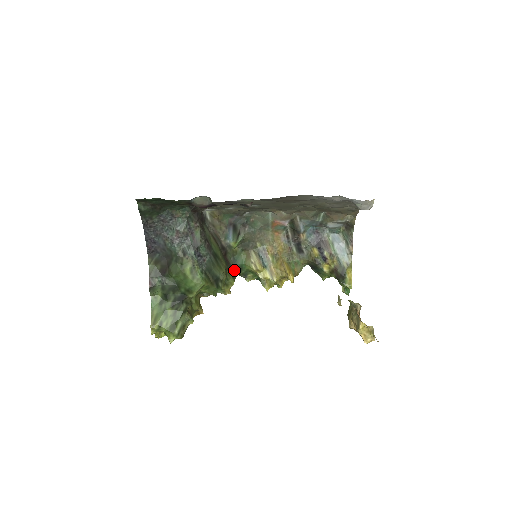
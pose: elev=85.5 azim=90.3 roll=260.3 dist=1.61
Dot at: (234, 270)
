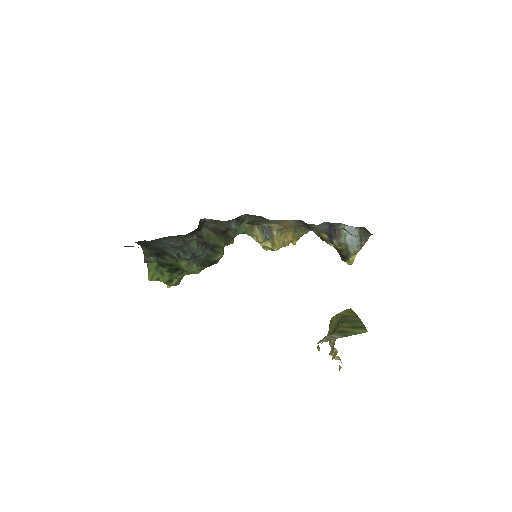
Dot at: (234, 235)
